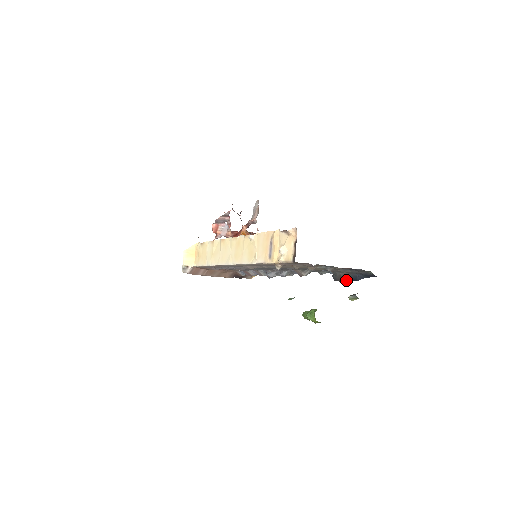
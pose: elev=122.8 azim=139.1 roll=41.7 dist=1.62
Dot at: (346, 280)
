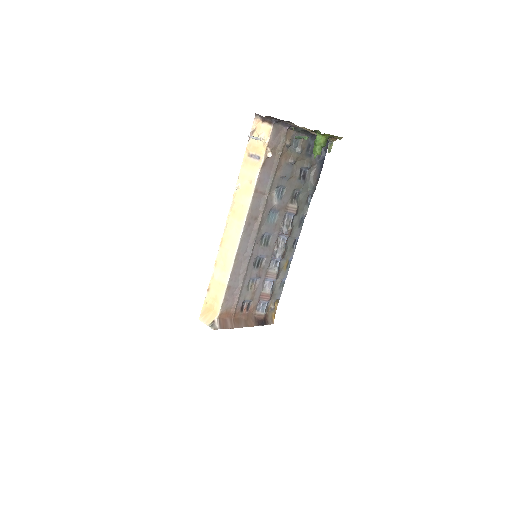
Dot at: (319, 172)
